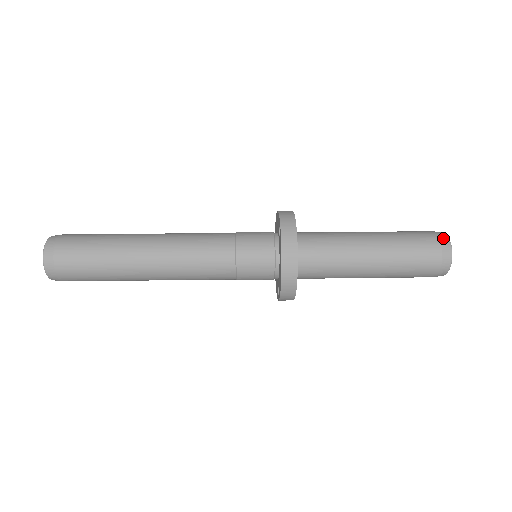
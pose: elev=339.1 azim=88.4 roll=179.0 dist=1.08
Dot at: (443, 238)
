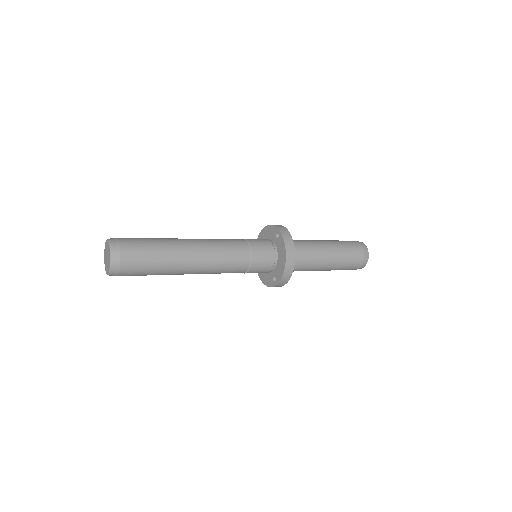
Dot at: (362, 243)
